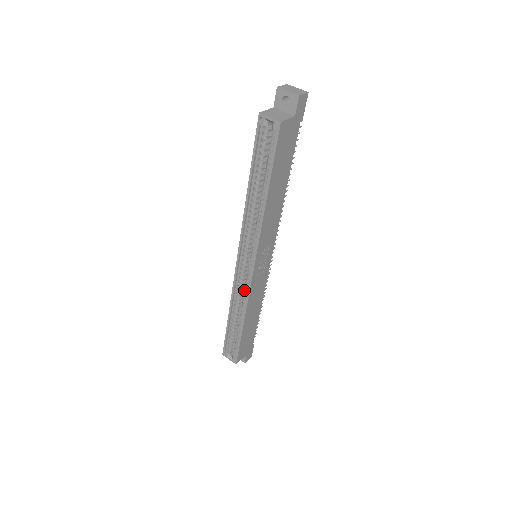
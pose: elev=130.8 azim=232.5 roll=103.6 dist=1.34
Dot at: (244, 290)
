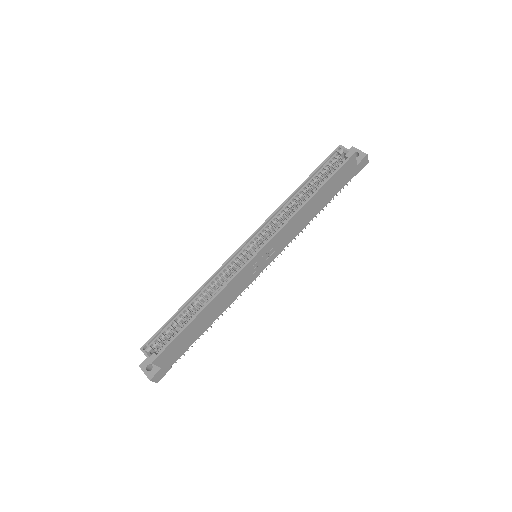
Dot at: occluded
